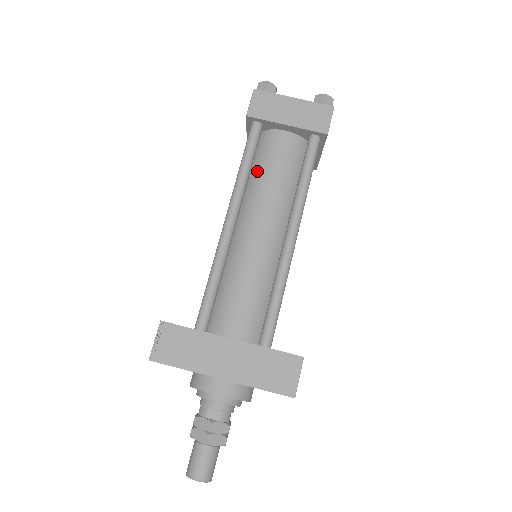
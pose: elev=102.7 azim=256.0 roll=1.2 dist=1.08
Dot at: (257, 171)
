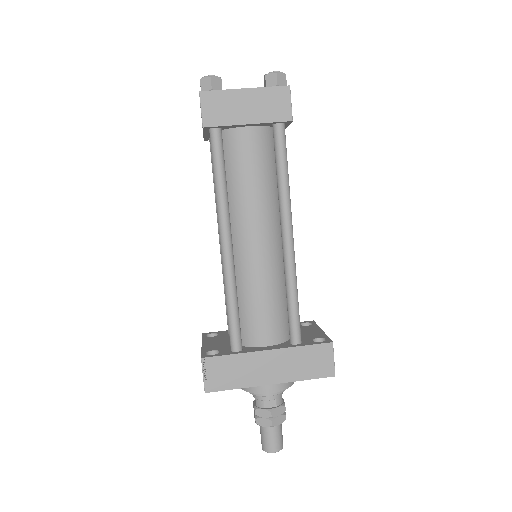
Dot at: (232, 180)
